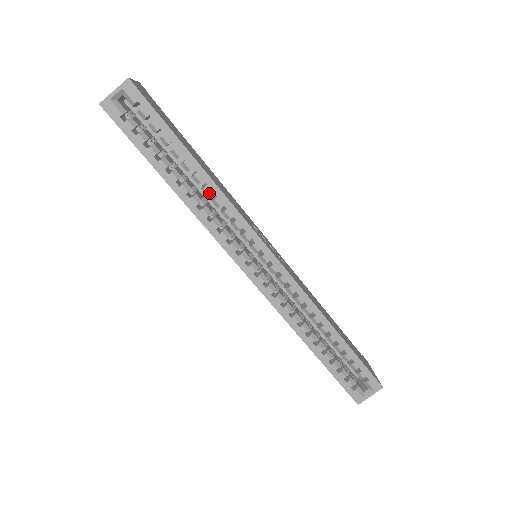
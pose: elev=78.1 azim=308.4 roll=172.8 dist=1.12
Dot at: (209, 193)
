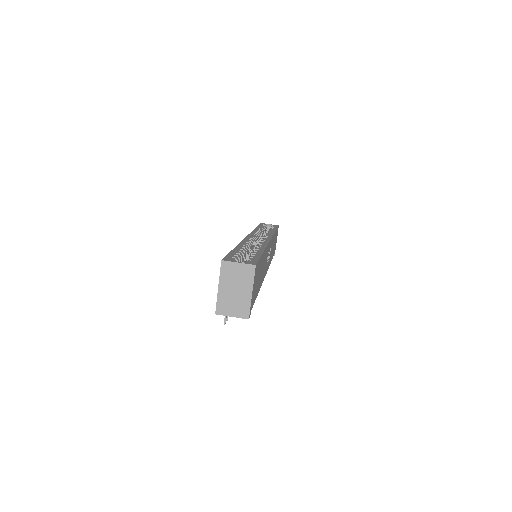
Dot at: occluded
